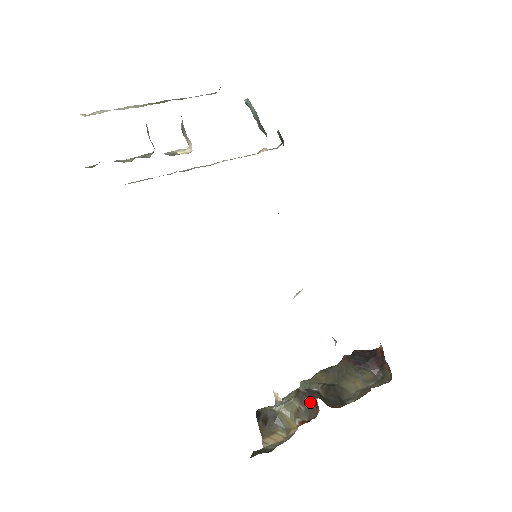
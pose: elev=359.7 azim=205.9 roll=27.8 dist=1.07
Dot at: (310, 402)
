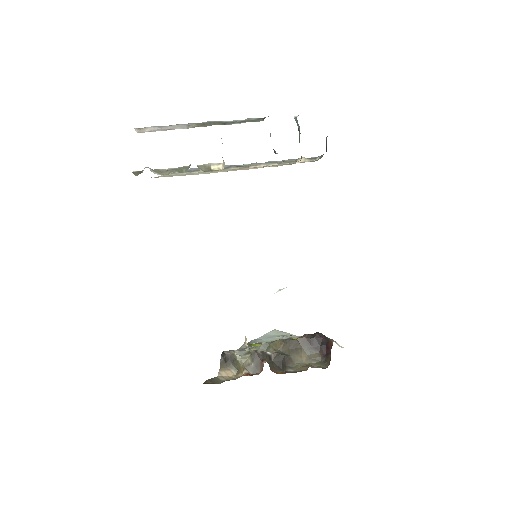
Dot at: (260, 362)
